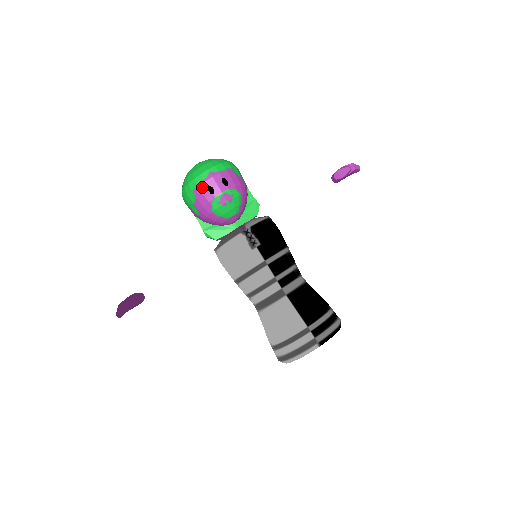
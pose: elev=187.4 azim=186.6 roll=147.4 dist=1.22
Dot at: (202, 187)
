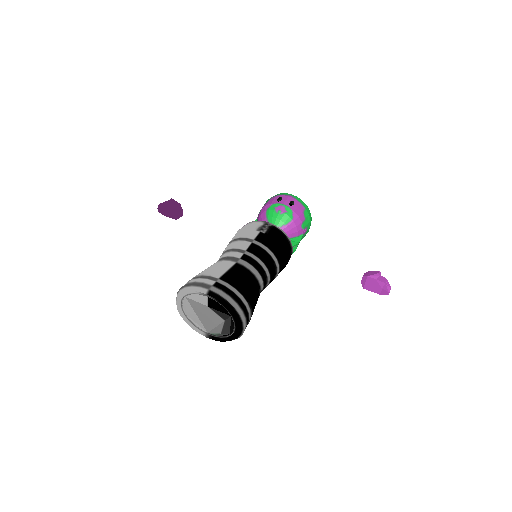
Dot at: (278, 196)
